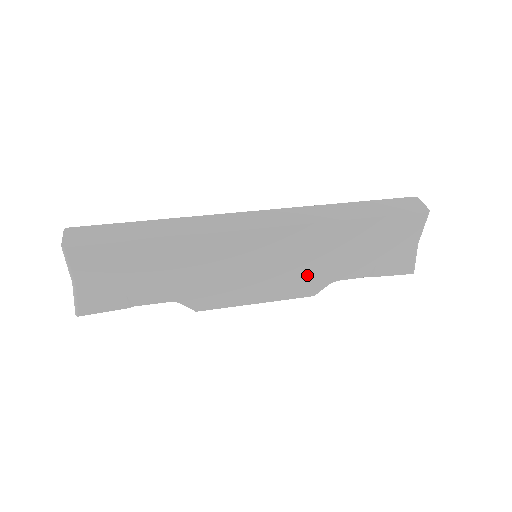
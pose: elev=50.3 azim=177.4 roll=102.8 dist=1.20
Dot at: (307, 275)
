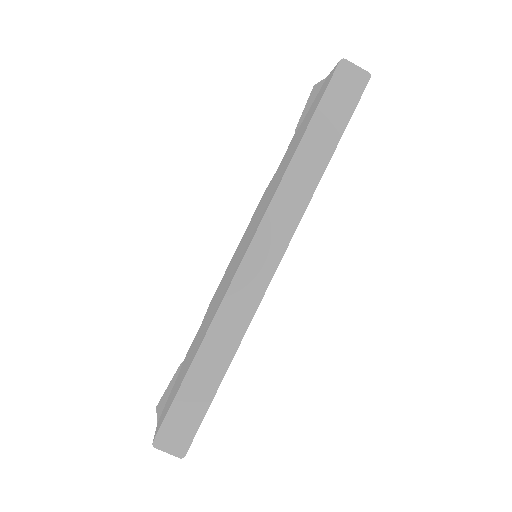
Dot at: occluded
